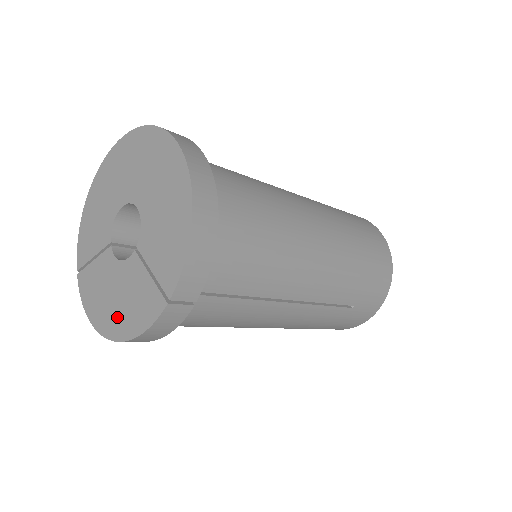
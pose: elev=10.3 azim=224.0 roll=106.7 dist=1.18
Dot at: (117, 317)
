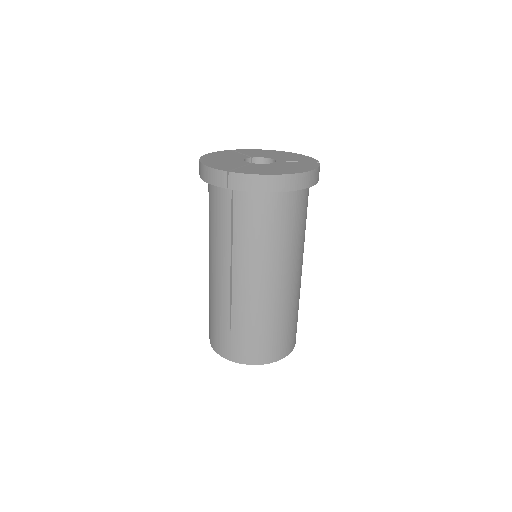
Dot at: (293, 169)
